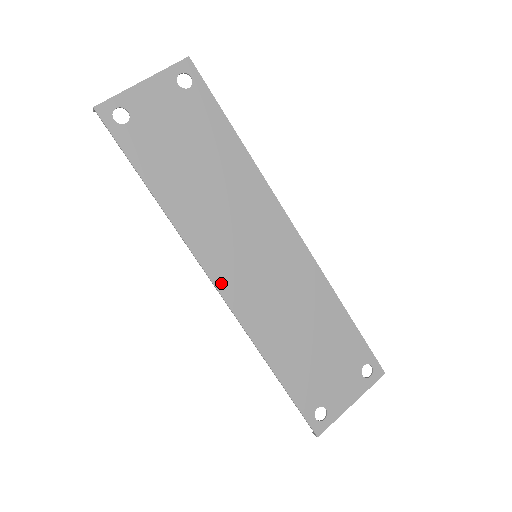
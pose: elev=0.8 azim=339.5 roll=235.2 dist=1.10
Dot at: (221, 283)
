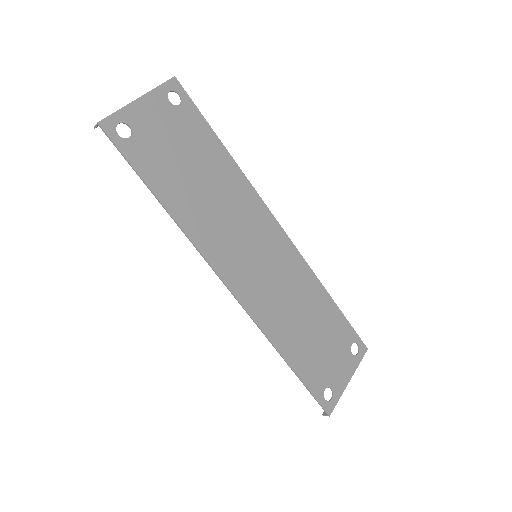
Dot at: (232, 284)
